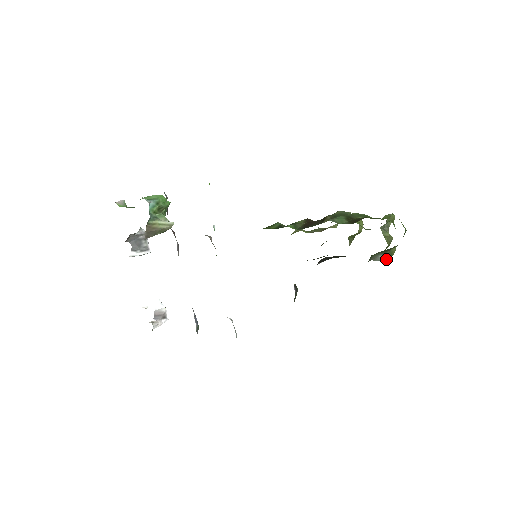
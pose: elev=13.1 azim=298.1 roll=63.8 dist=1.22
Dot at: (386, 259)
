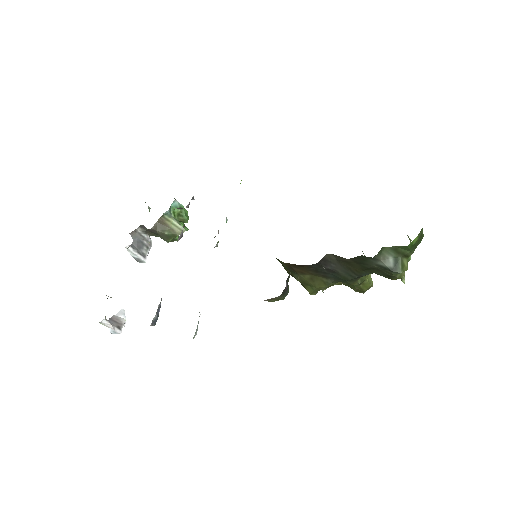
Dot at: (396, 269)
